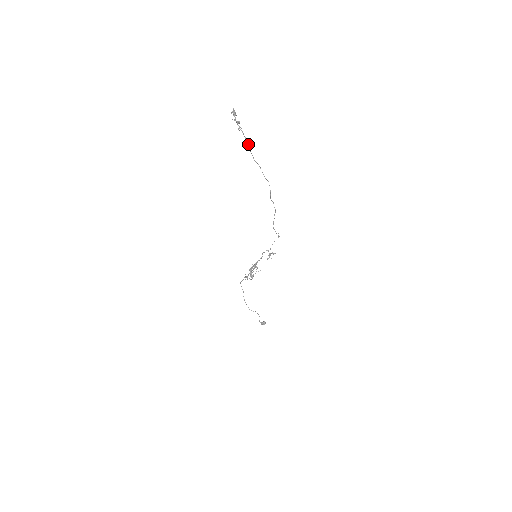
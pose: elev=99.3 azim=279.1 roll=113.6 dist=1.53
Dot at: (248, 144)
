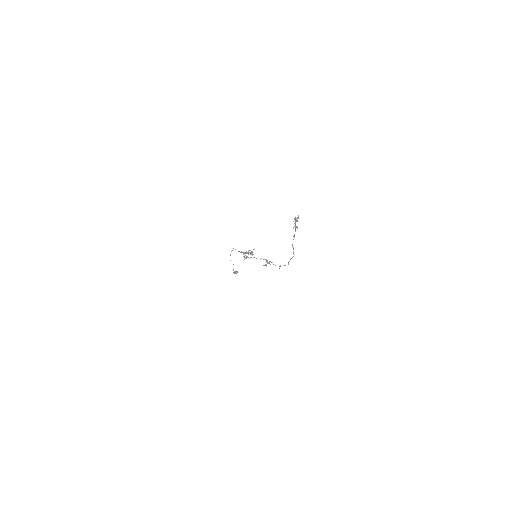
Dot at: occluded
